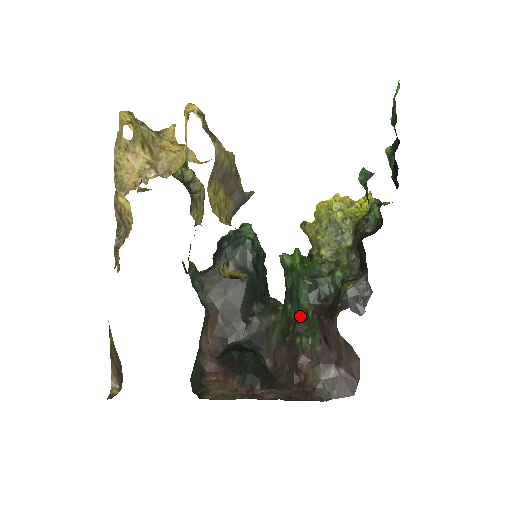
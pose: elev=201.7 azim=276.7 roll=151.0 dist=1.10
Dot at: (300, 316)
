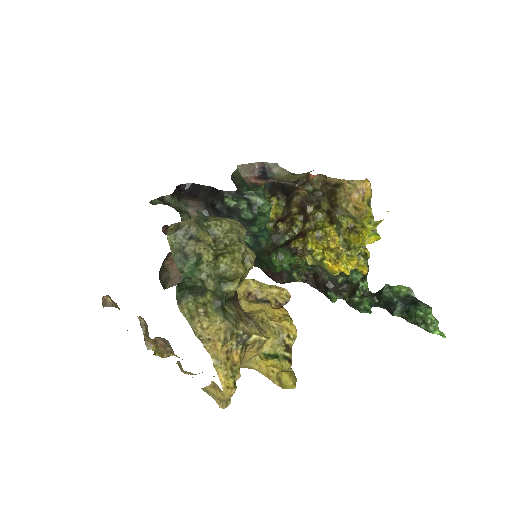
Dot at: (257, 260)
